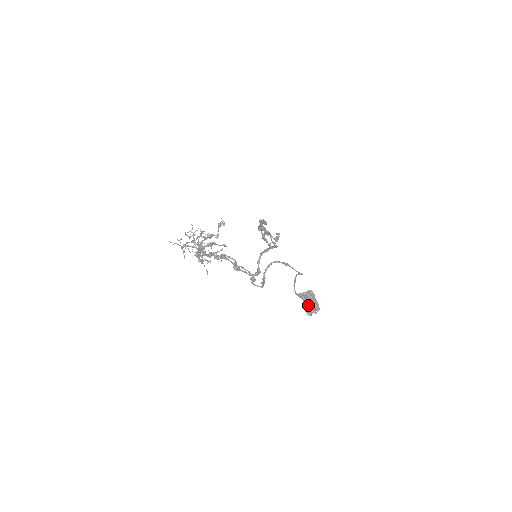
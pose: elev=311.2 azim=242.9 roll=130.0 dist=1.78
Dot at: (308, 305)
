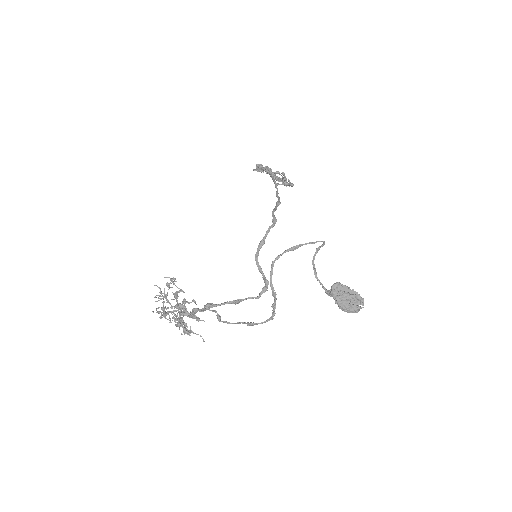
Dot at: (343, 308)
